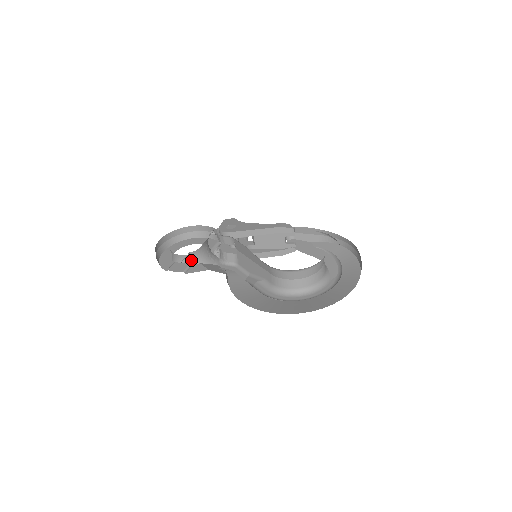
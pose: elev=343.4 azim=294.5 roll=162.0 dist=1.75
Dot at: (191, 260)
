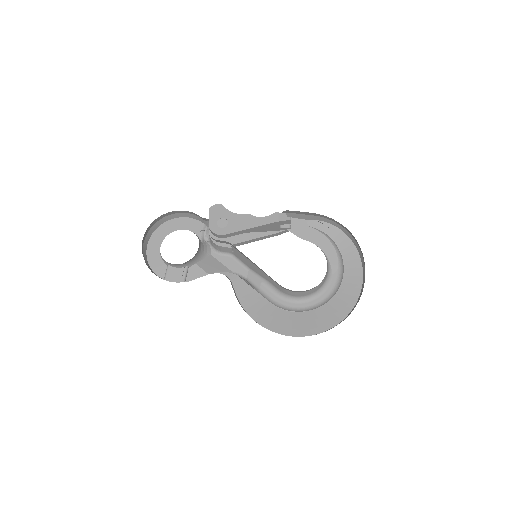
Dot at: (186, 264)
